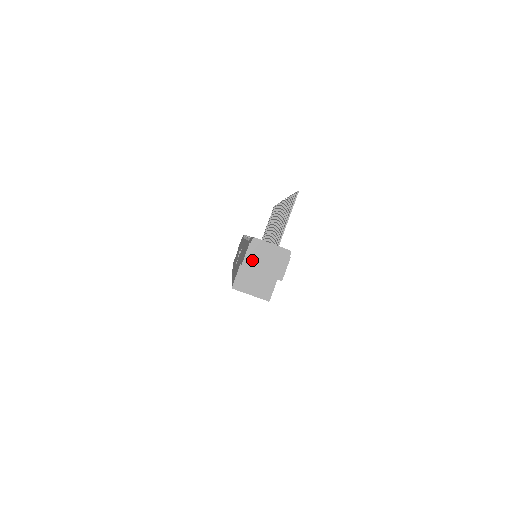
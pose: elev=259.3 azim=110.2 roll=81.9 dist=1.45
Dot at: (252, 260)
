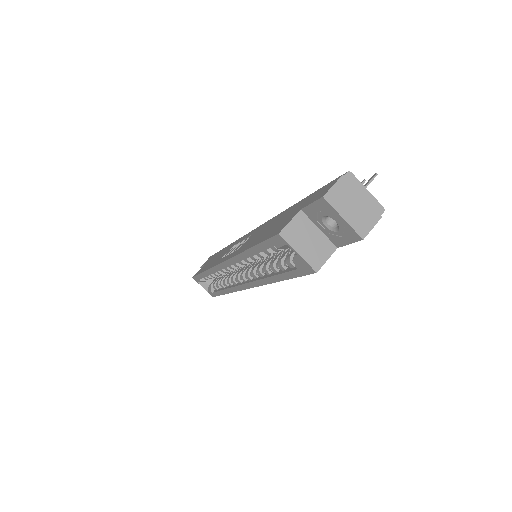
Dot at: (338, 196)
